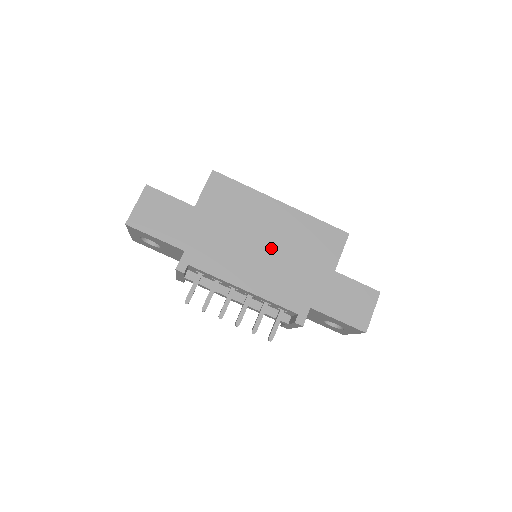
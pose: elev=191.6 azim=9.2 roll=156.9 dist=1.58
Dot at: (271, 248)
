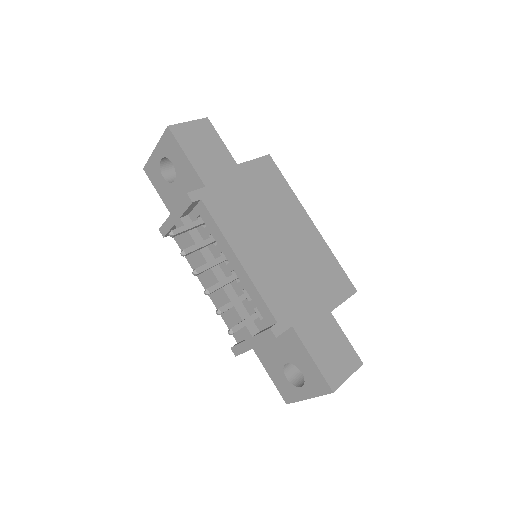
Dot at: (284, 247)
